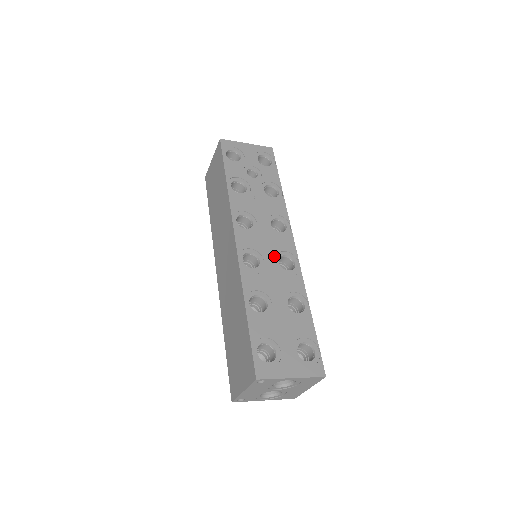
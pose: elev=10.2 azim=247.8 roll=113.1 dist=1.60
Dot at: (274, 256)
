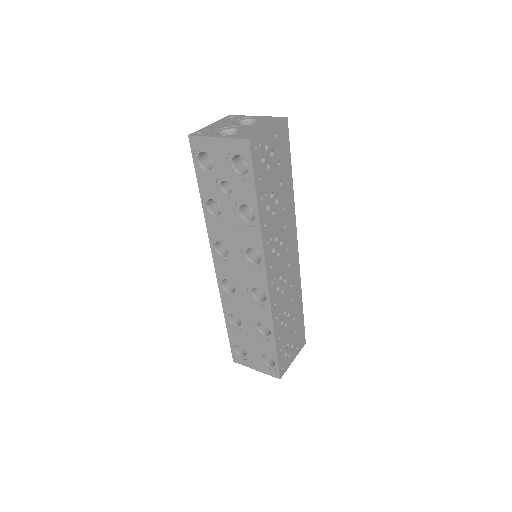
Dot at: (247, 287)
